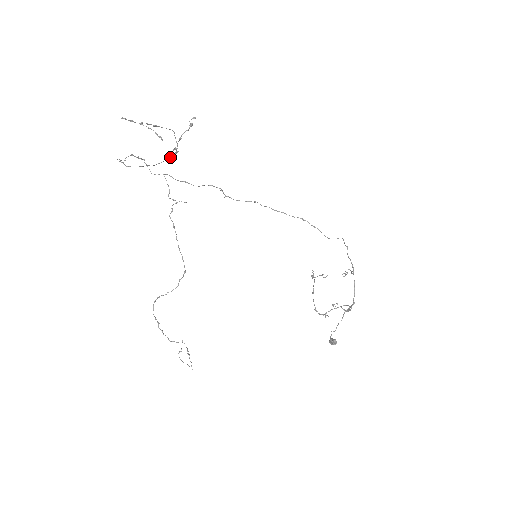
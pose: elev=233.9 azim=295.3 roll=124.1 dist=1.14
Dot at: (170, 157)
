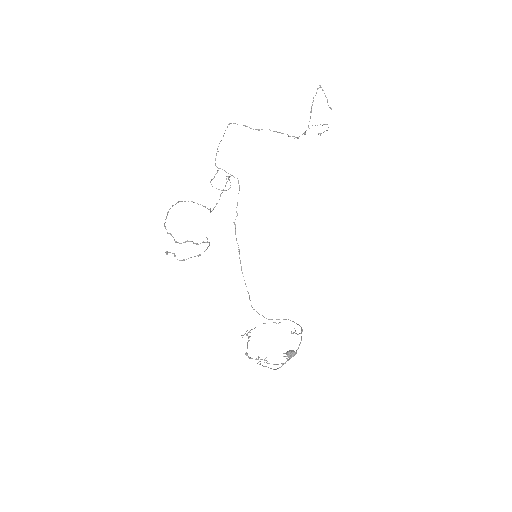
Dot at: (292, 136)
